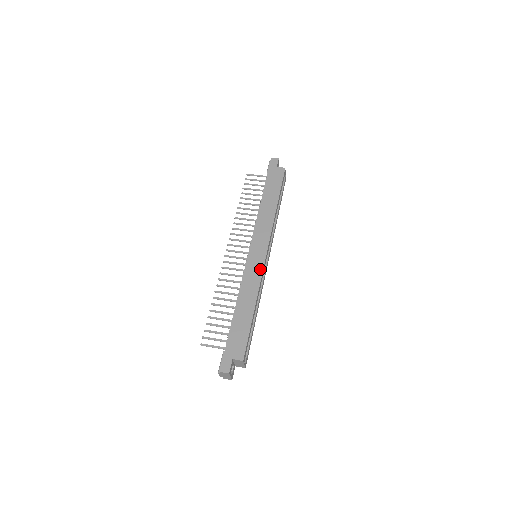
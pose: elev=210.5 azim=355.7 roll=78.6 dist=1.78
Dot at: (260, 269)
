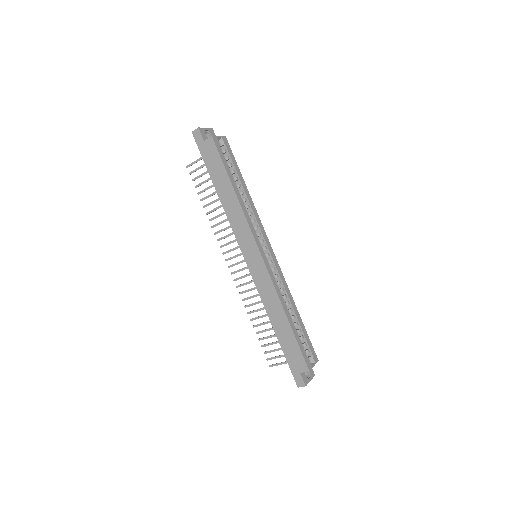
Dot at: (266, 276)
